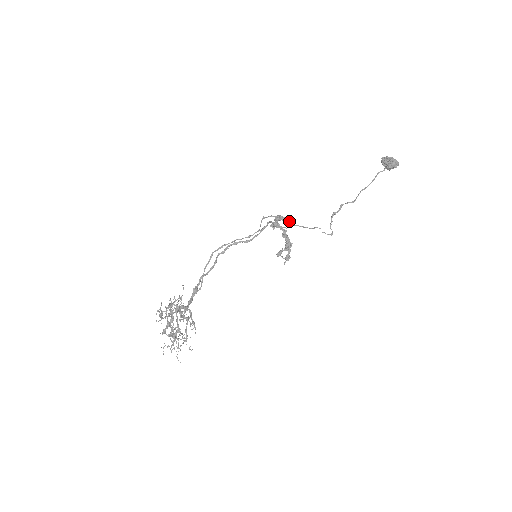
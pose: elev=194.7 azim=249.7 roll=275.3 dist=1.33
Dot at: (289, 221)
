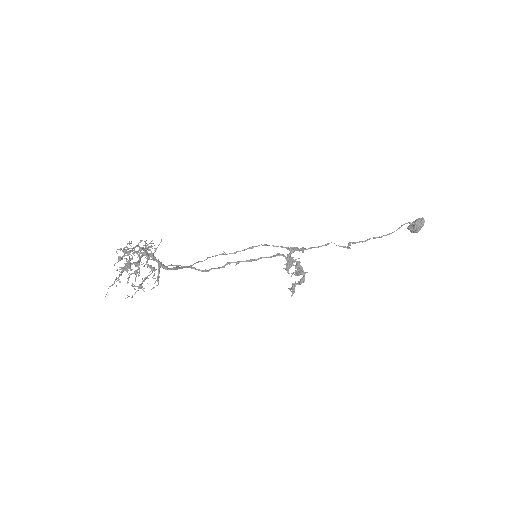
Dot at: (301, 249)
